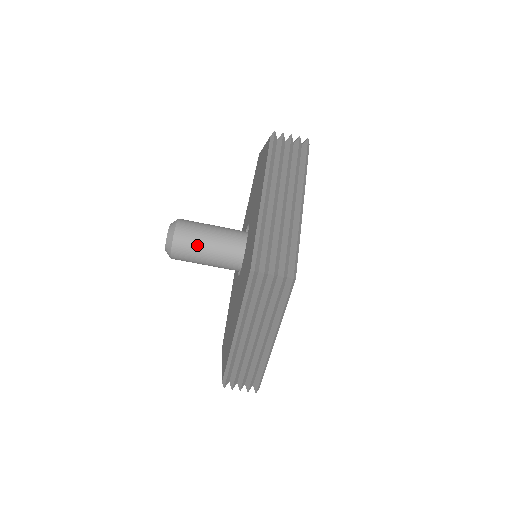
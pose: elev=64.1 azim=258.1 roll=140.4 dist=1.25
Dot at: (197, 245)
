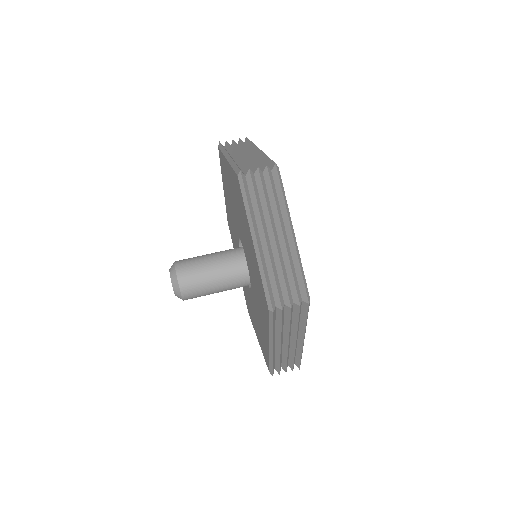
Dot at: occluded
